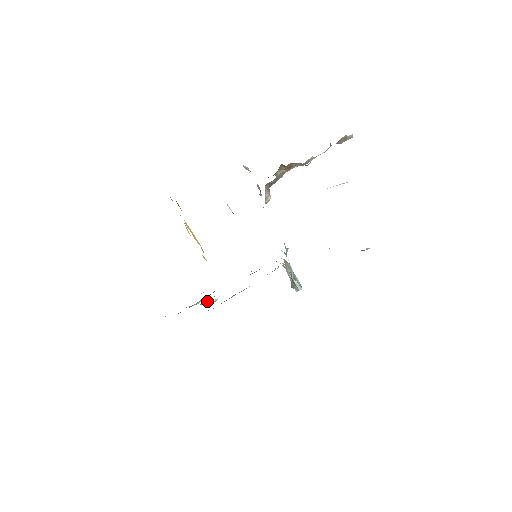
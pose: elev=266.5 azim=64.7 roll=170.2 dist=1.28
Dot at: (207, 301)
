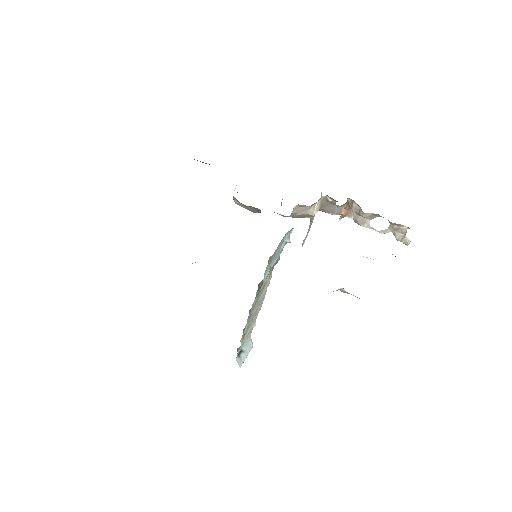
Dot at: occluded
